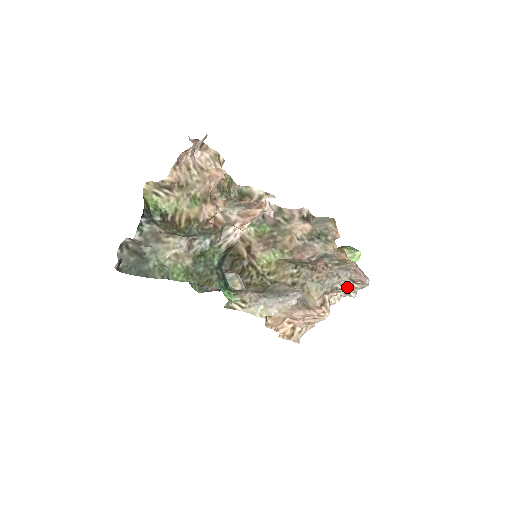
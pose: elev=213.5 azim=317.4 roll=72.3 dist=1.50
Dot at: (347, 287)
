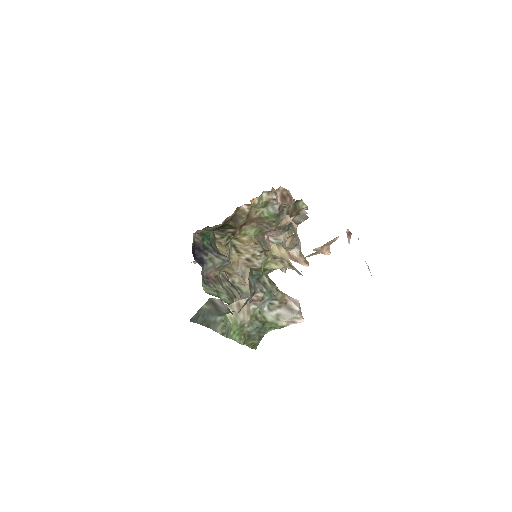
Dot at: occluded
